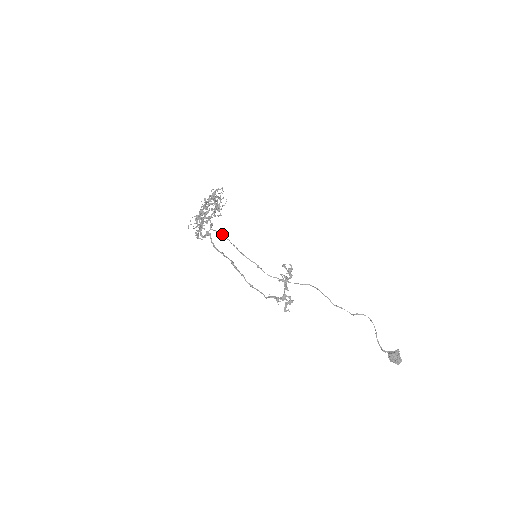
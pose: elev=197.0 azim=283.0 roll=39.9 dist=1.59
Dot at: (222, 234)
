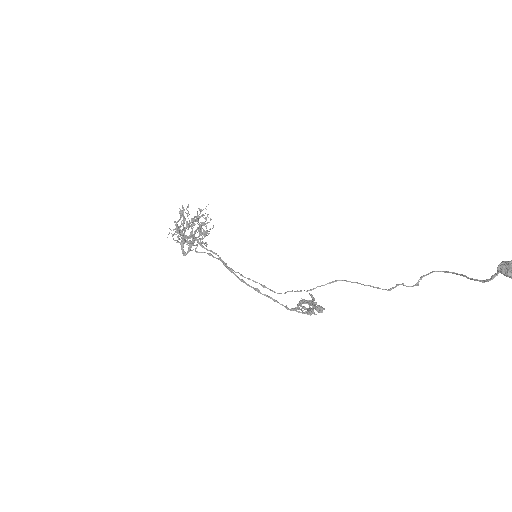
Dot at: (210, 254)
